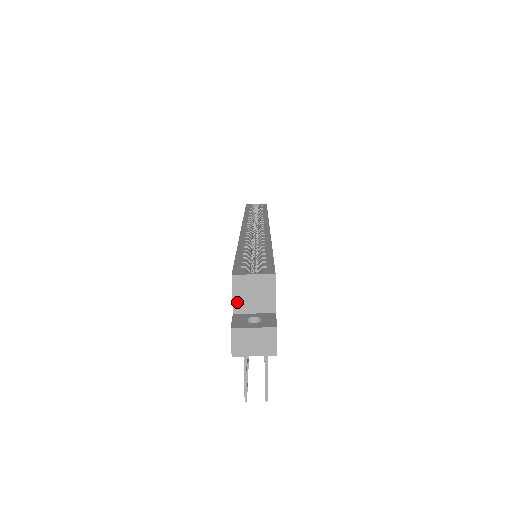
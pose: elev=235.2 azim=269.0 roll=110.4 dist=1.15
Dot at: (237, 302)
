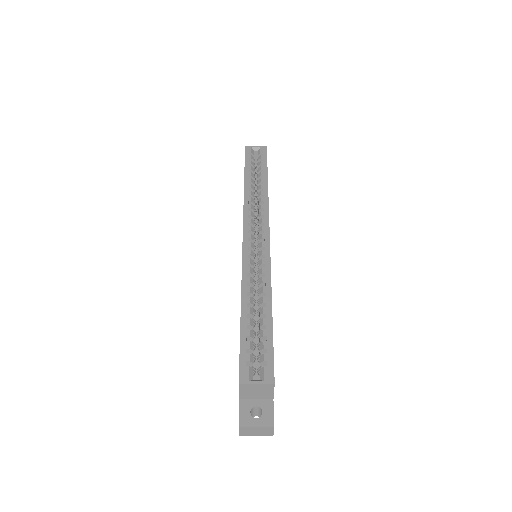
Dot at: (243, 395)
